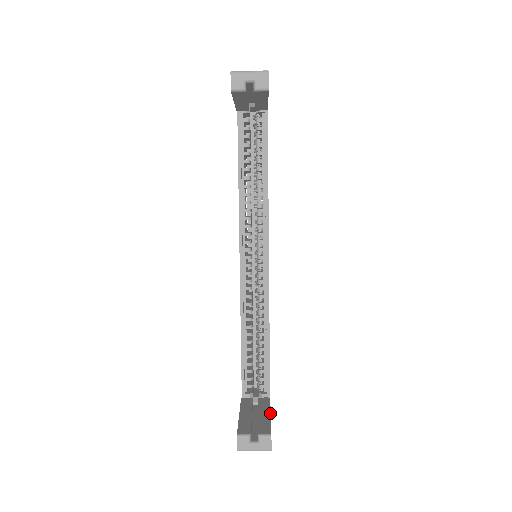
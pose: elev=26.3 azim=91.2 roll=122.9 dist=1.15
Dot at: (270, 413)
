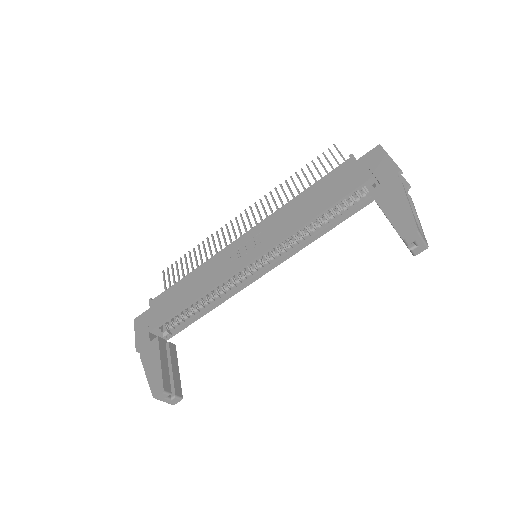
Dot at: occluded
